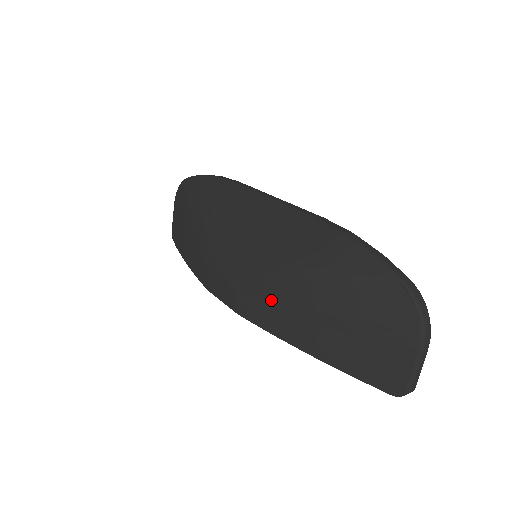
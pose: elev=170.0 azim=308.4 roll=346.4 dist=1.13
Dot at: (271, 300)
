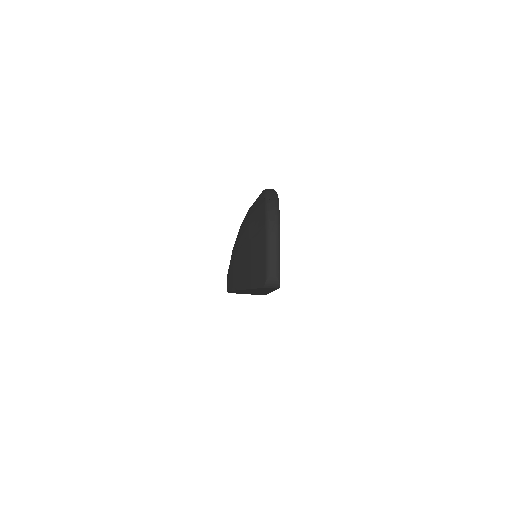
Dot at: (231, 263)
